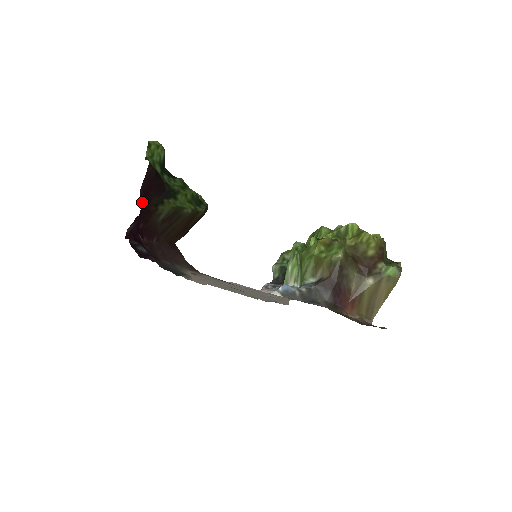
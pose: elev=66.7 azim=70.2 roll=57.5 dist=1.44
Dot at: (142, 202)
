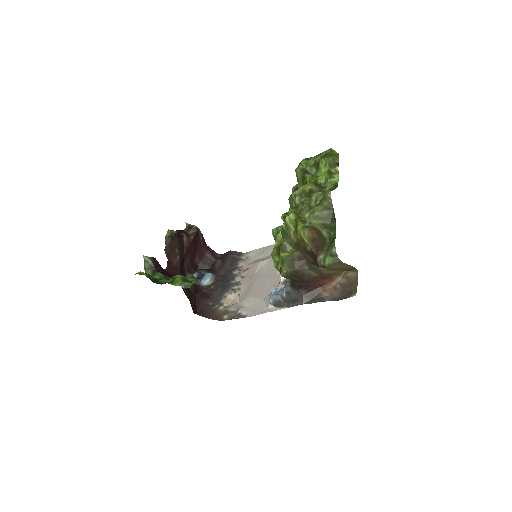
Dot at: (172, 276)
